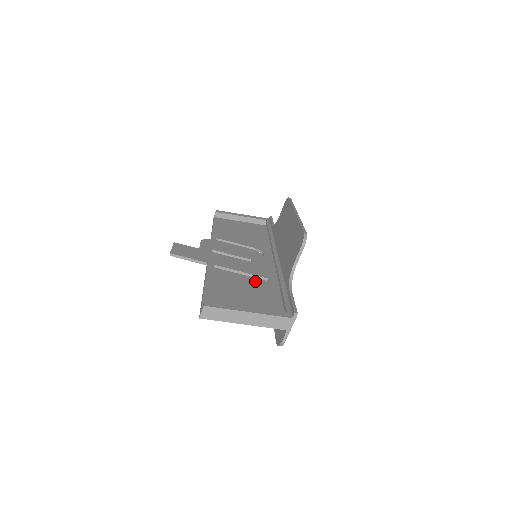
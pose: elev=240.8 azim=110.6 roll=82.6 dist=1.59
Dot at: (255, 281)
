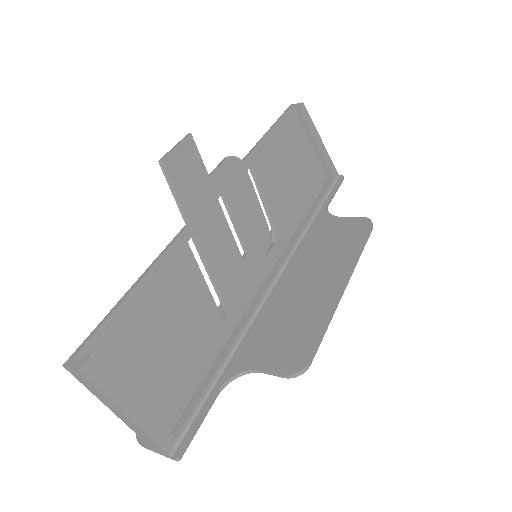
Dot at: (209, 312)
